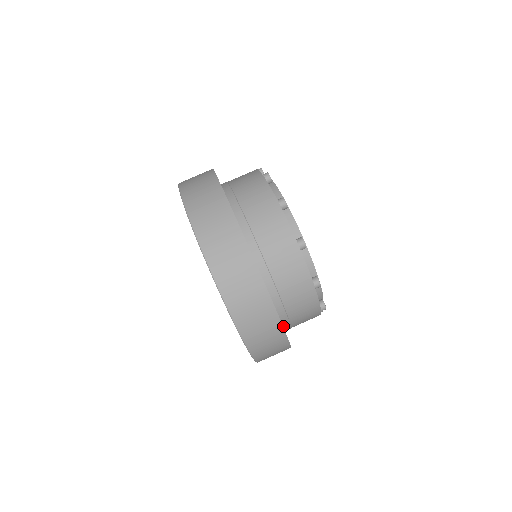
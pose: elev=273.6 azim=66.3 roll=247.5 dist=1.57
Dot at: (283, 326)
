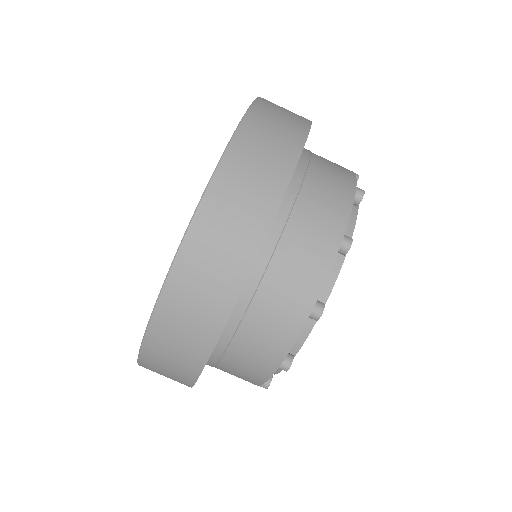
Dot at: occluded
